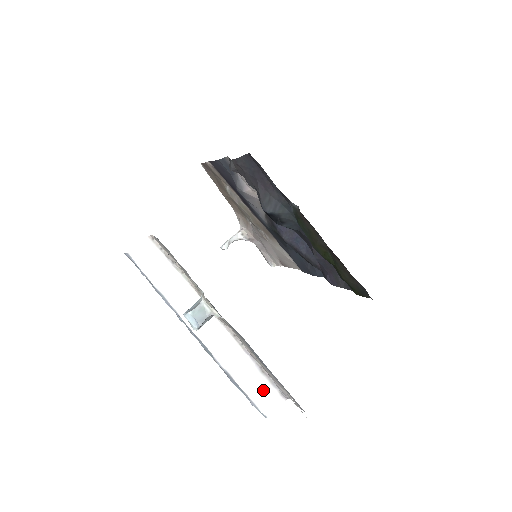
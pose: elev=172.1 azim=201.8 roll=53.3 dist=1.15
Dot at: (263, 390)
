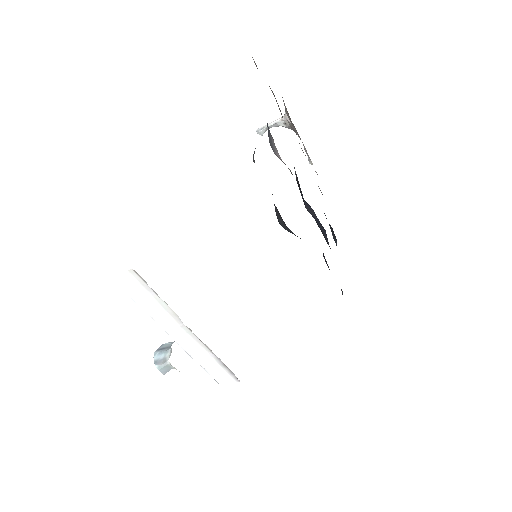
Dot at: (223, 373)
